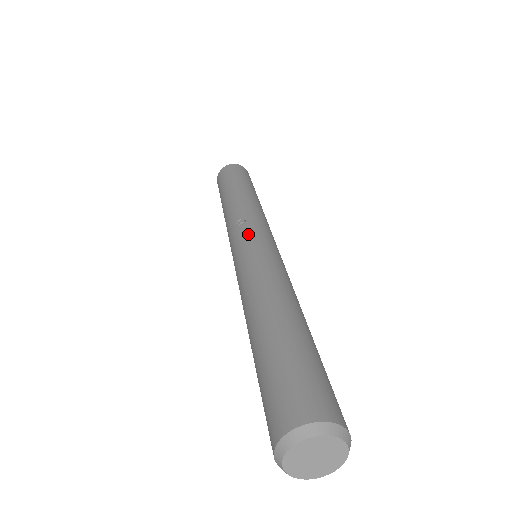
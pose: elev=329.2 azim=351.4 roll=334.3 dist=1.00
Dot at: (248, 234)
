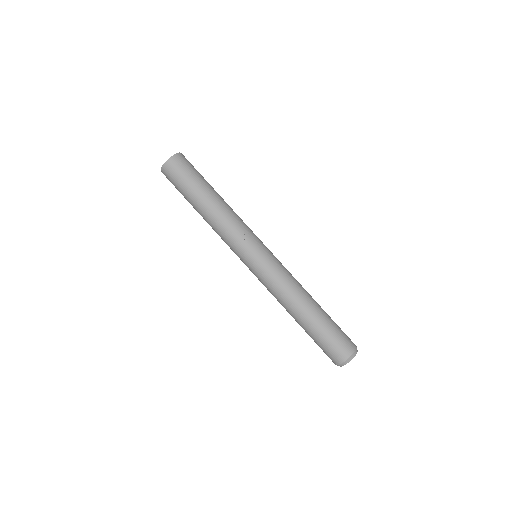
Dot at: (258, 249)
